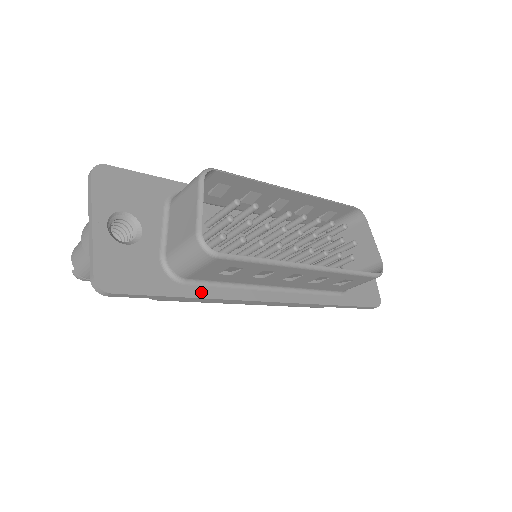
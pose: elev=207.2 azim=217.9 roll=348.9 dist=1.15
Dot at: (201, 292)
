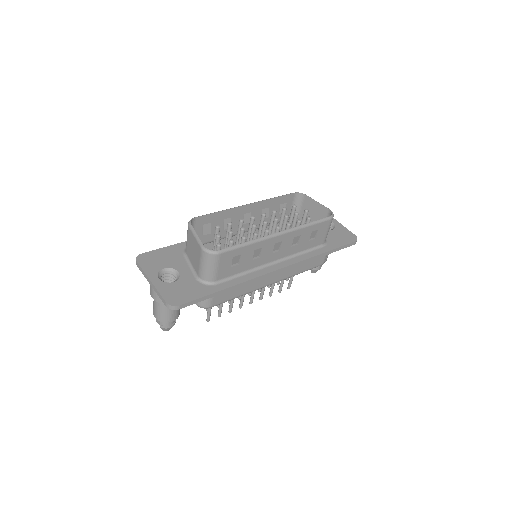
Dot at: (230, 284)
